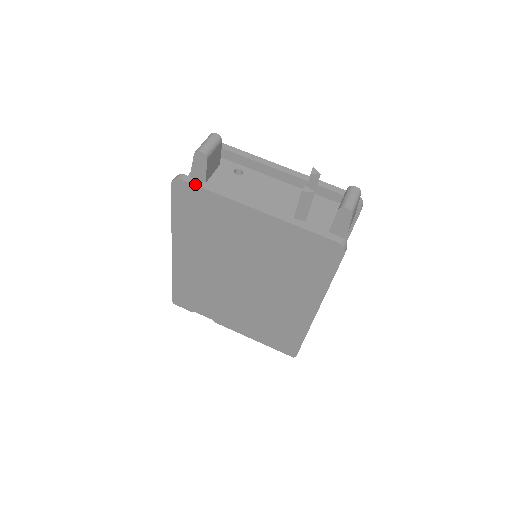
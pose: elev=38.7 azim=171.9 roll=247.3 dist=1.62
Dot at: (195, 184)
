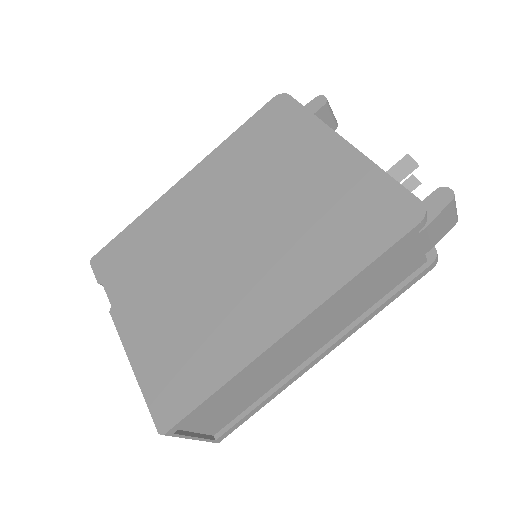
Dot at: occluded
